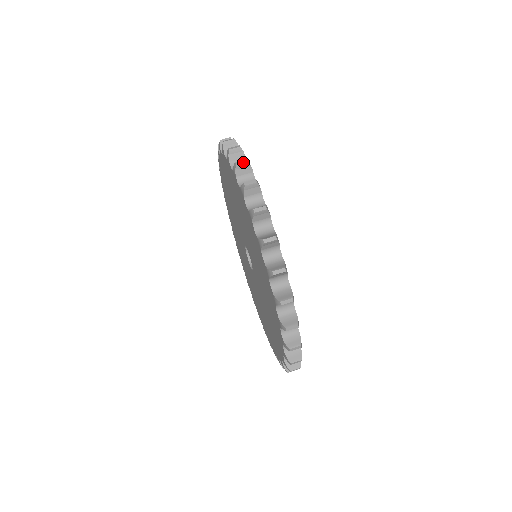
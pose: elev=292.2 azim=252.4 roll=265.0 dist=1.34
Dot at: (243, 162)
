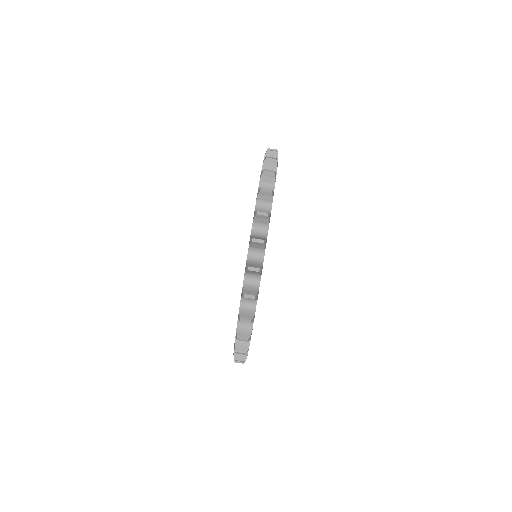
Dot at: occluded
